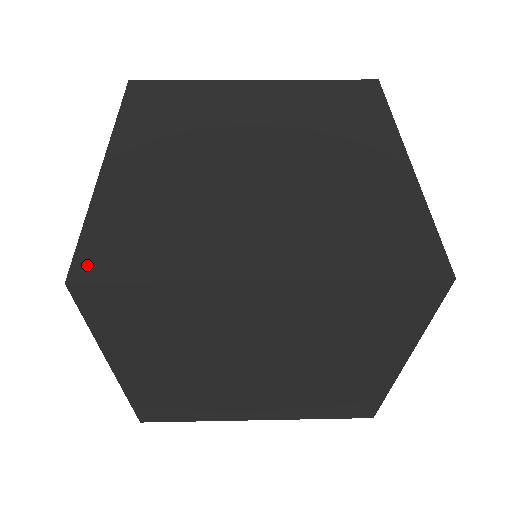
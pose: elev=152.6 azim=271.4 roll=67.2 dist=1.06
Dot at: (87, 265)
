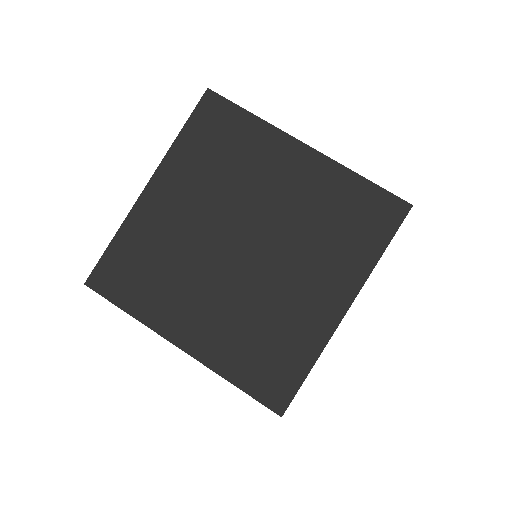
Dot at: (99, 278)
